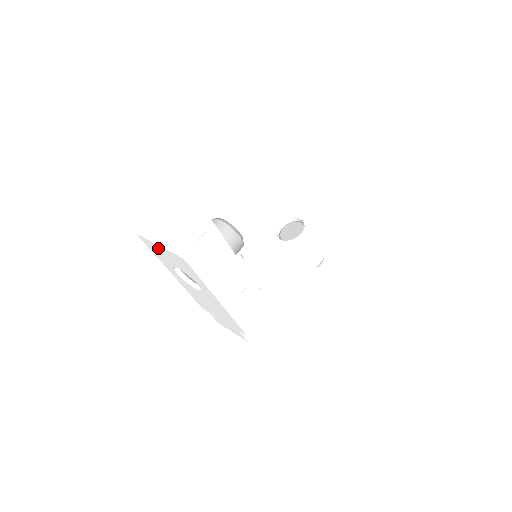
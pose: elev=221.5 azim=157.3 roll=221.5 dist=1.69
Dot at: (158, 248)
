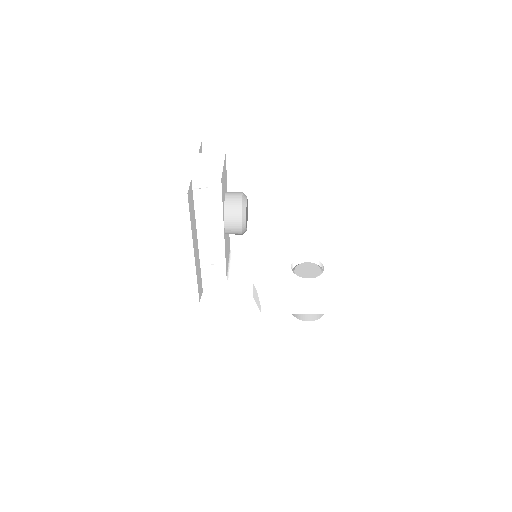
Dot at: occluded
